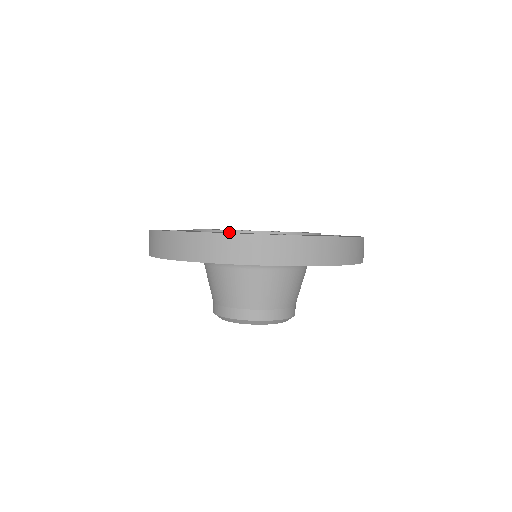
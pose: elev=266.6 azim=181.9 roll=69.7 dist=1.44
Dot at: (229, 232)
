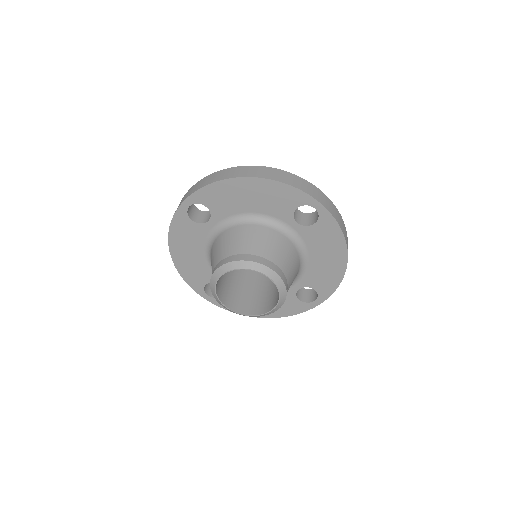
Dot at: occluded
